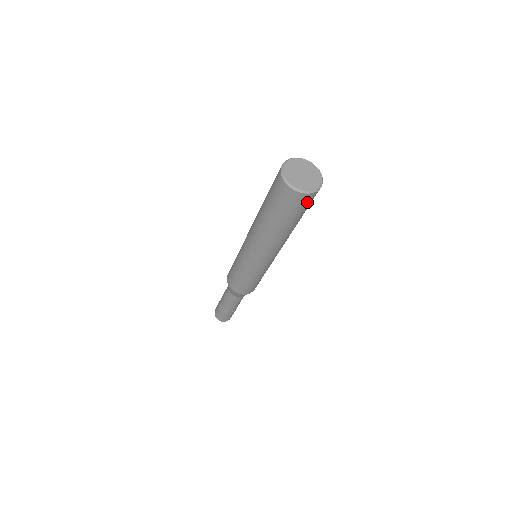
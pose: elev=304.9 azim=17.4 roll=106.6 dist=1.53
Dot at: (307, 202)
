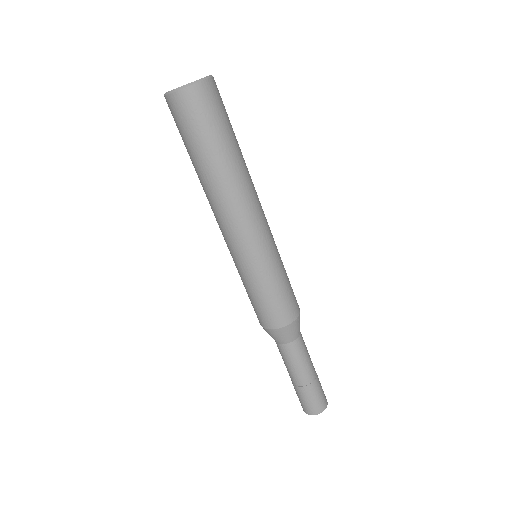
Dot at: (212, 100)
